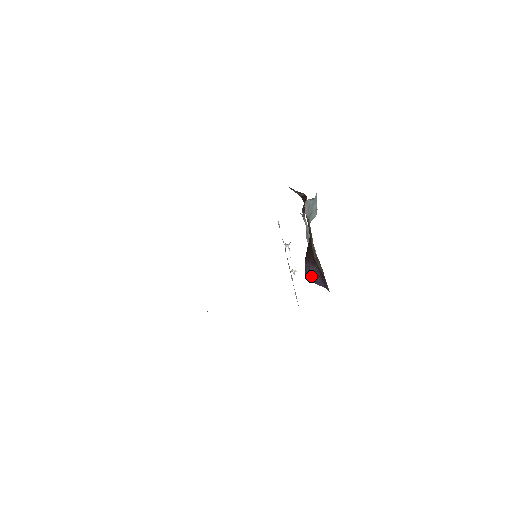
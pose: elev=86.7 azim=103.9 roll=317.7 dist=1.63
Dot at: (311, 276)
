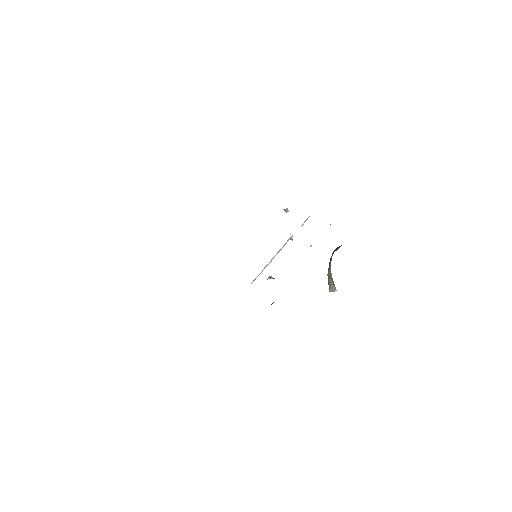
Dot at: occluded
